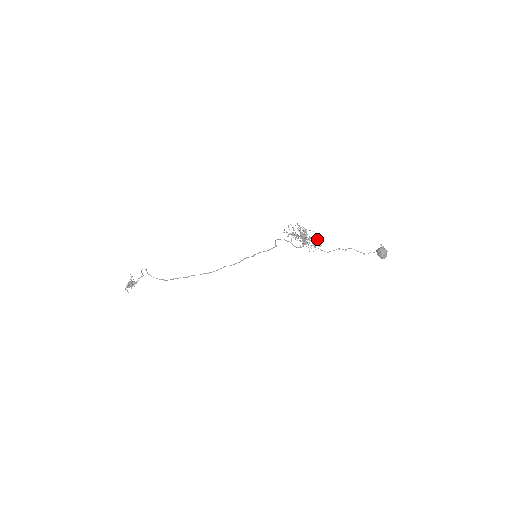
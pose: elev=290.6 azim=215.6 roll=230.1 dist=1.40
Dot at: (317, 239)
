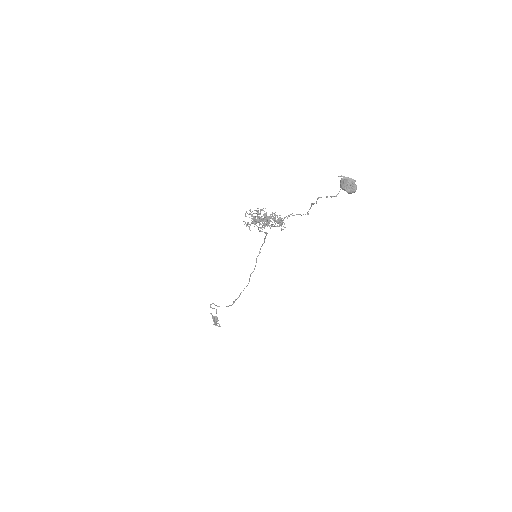
Dot at: (273, 216)
